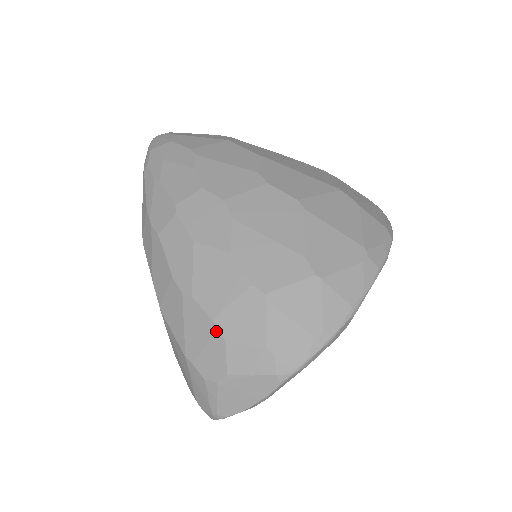
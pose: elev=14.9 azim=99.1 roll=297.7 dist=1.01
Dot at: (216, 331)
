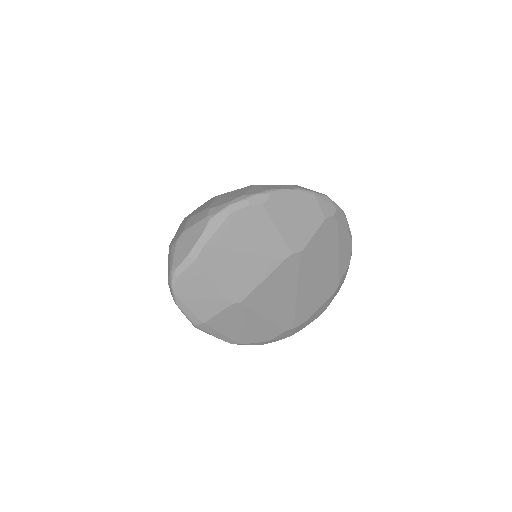
Dot at: (187, 218)
